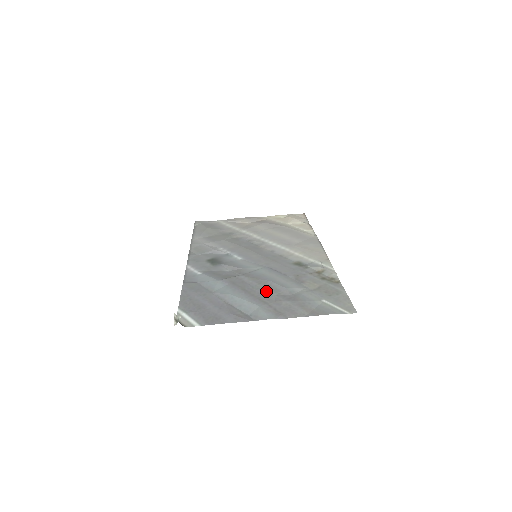
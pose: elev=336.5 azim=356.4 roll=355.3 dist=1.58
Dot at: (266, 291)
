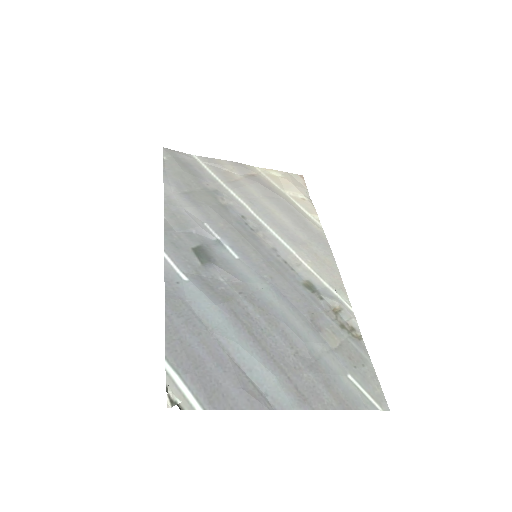
Dot at: (280, 344)
